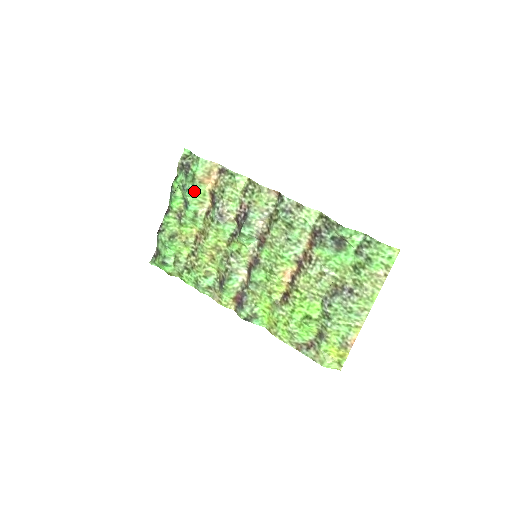
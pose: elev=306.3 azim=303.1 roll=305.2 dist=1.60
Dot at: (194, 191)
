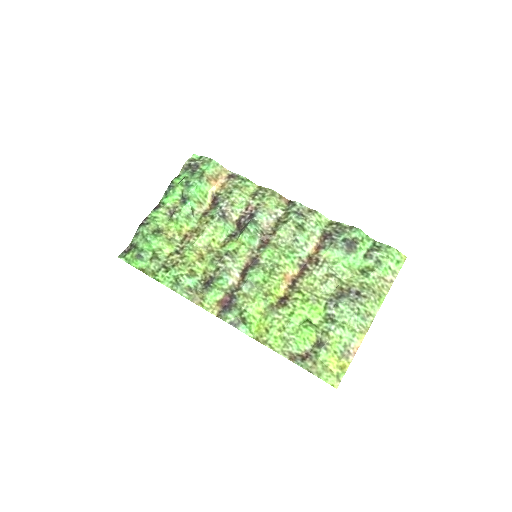
Dot at: (198, 188)
